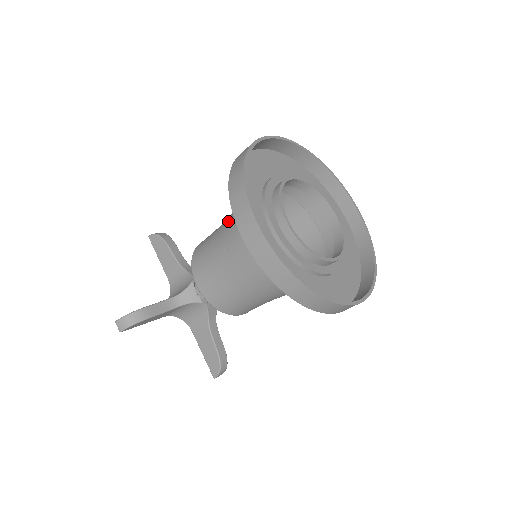
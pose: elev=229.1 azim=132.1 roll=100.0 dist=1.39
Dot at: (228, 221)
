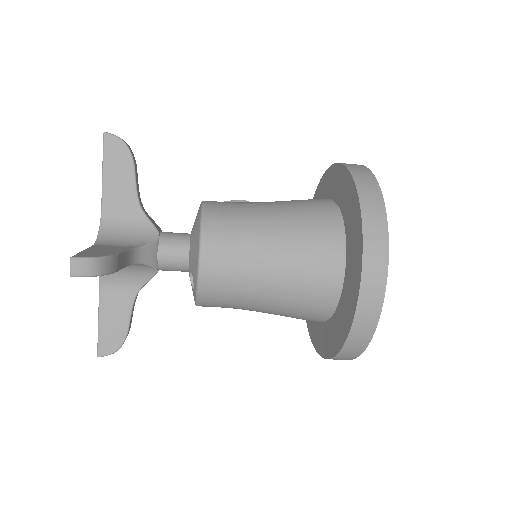
Dot at: (285, 219)
